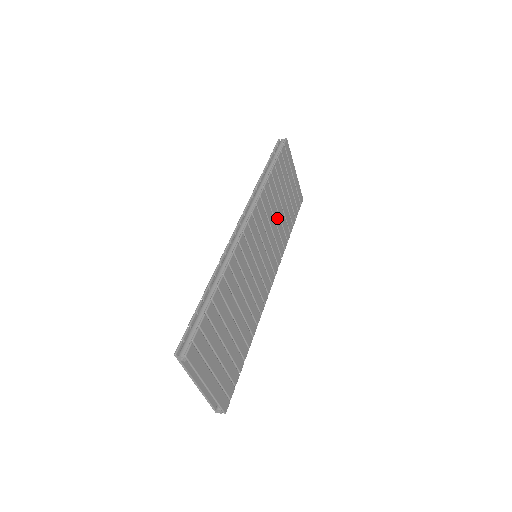
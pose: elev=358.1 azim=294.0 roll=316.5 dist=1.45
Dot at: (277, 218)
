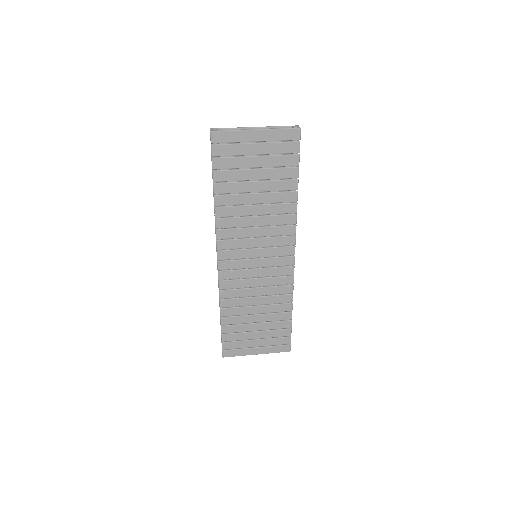
Dot at: (258, 209)
